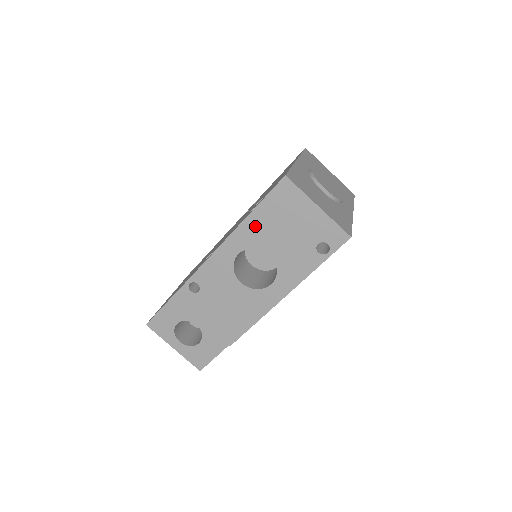
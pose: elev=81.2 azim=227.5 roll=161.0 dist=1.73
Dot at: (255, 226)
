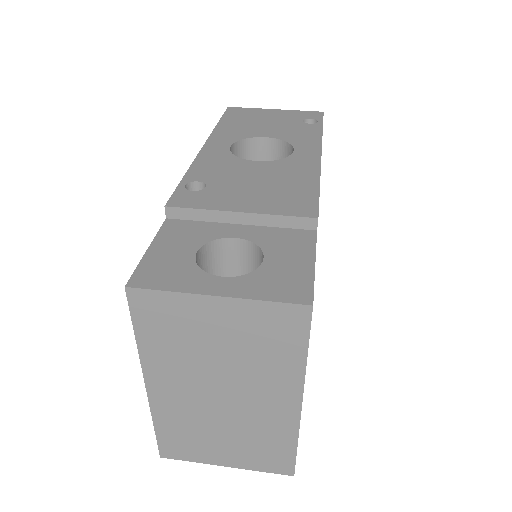
Dot at: (229, 130)
